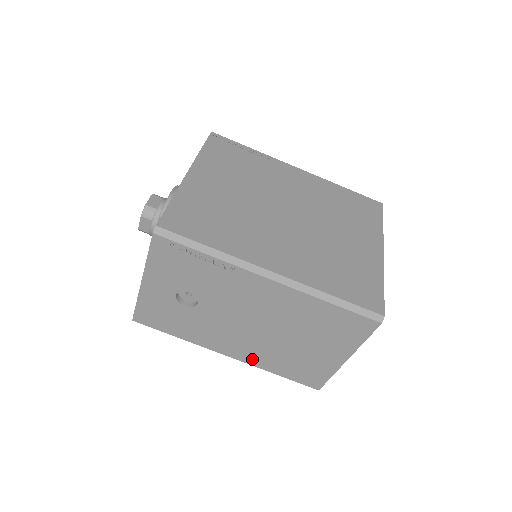
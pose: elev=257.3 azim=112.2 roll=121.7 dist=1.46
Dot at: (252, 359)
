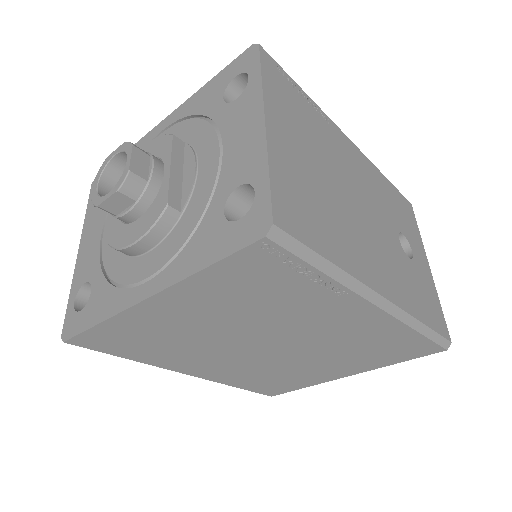
Dot at: occluded
